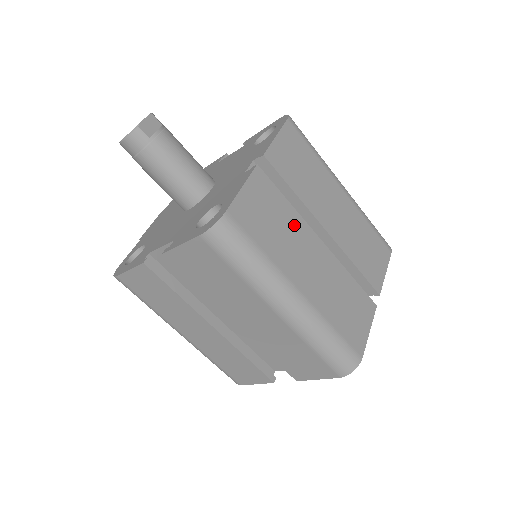
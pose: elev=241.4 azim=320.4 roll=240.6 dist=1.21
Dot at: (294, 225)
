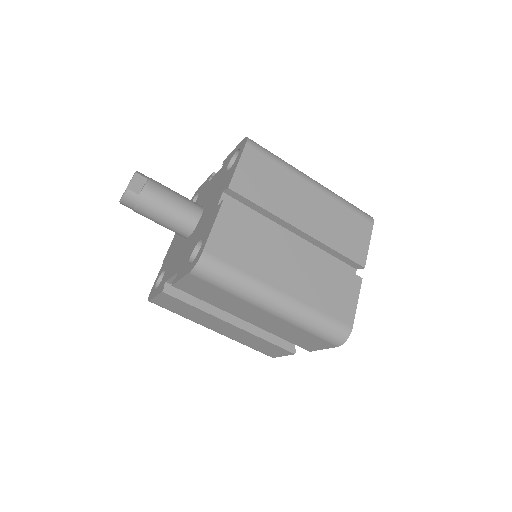
Dot at: (268, 238)
